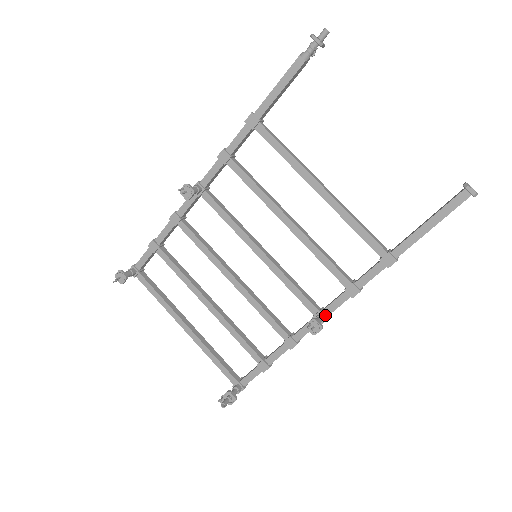
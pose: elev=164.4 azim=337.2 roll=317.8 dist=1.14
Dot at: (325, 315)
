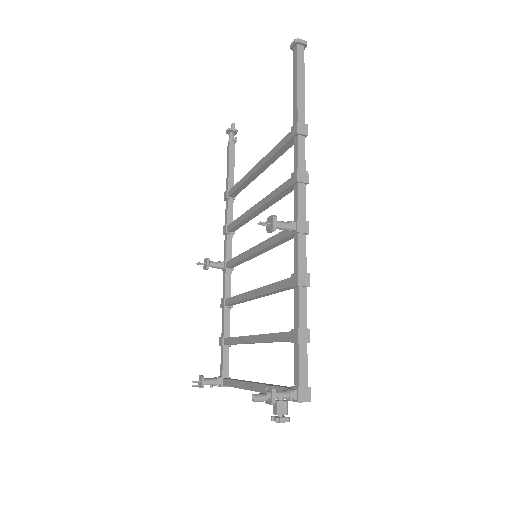
Dot at: (297, 221)
